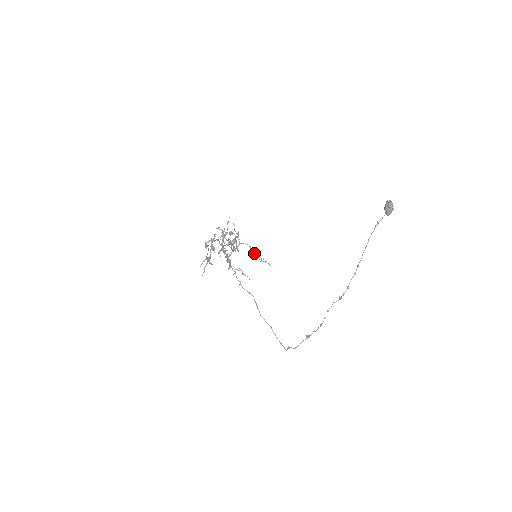
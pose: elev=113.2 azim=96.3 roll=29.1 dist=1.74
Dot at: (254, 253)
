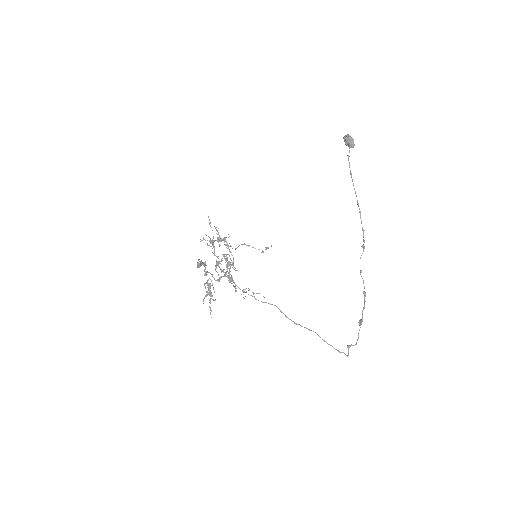
Dot at: (252, 247)
